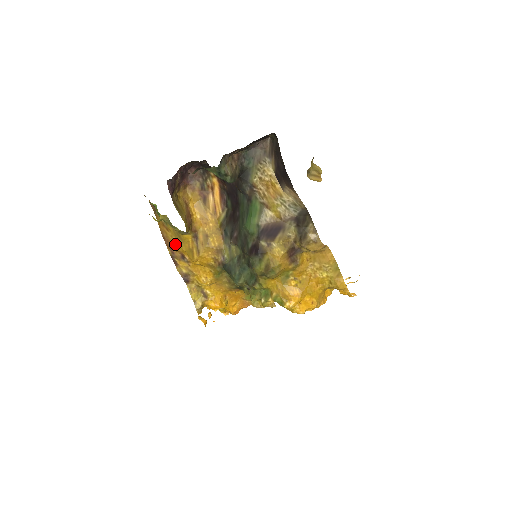
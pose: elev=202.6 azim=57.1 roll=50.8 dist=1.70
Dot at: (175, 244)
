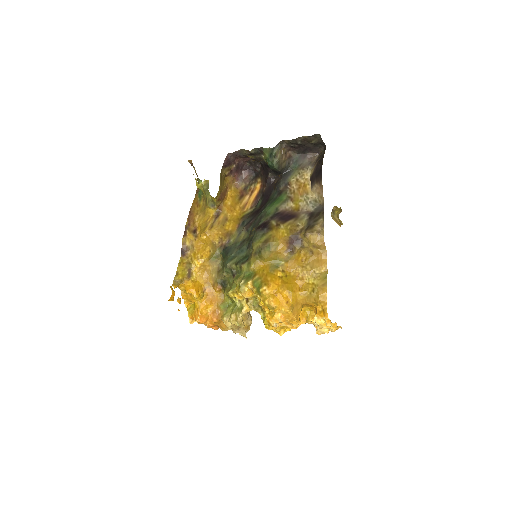
Dot at: (196, 217)
